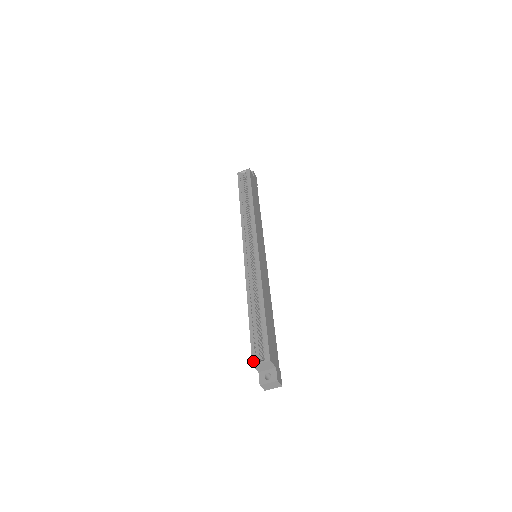
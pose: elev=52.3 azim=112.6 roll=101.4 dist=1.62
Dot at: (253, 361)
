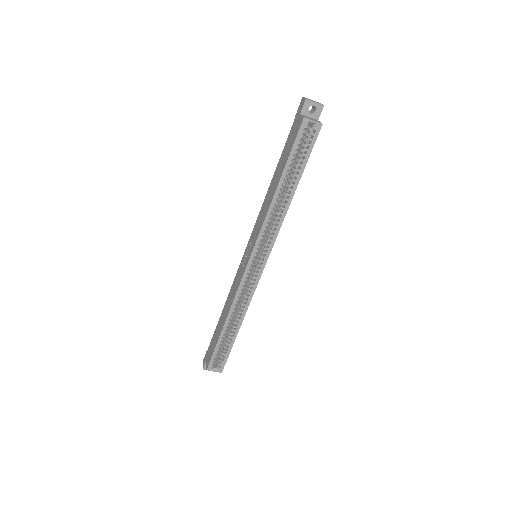
Dot at: (209, 368)
